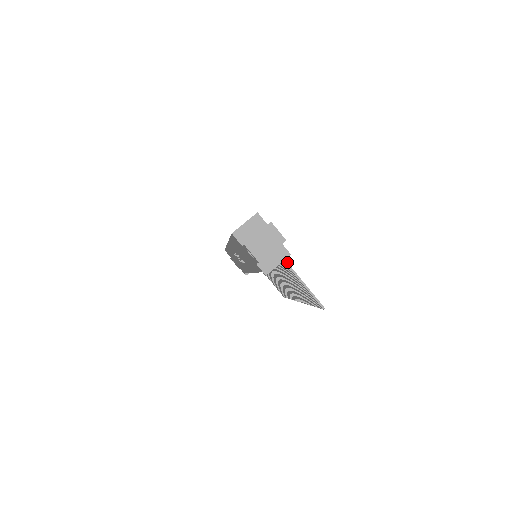
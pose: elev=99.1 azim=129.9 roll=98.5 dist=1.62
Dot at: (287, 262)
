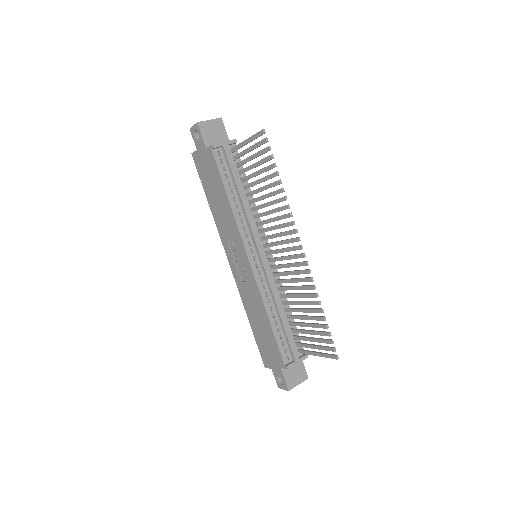
Dot at: (236, 146)
